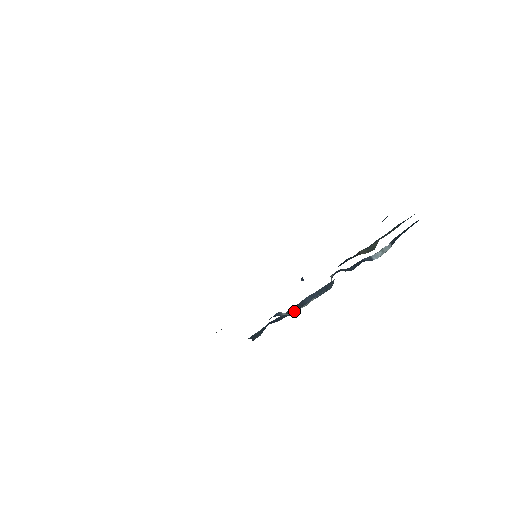
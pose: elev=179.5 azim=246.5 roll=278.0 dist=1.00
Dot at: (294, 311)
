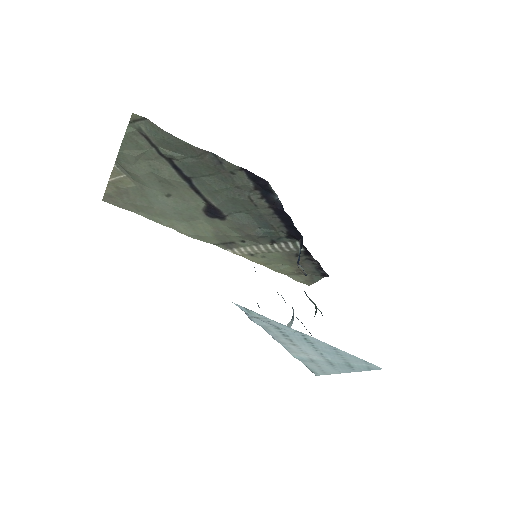
Dot at: occluded
